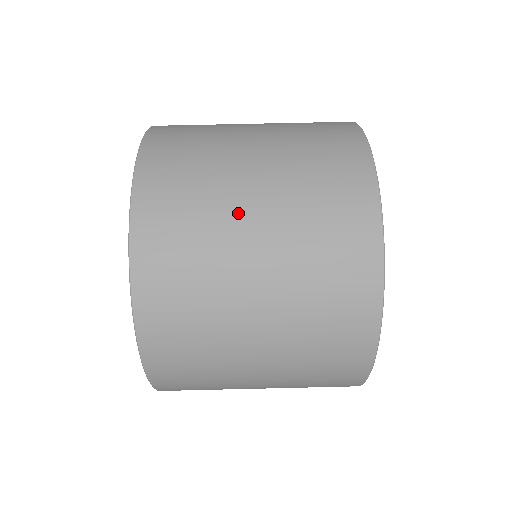
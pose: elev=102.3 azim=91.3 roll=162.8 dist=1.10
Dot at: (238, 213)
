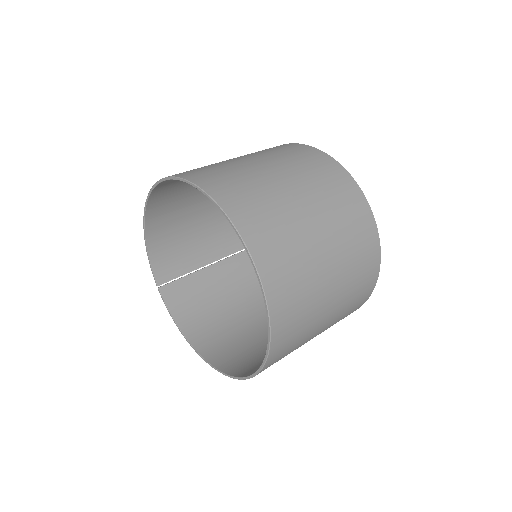
Dot at: (228, 161)
